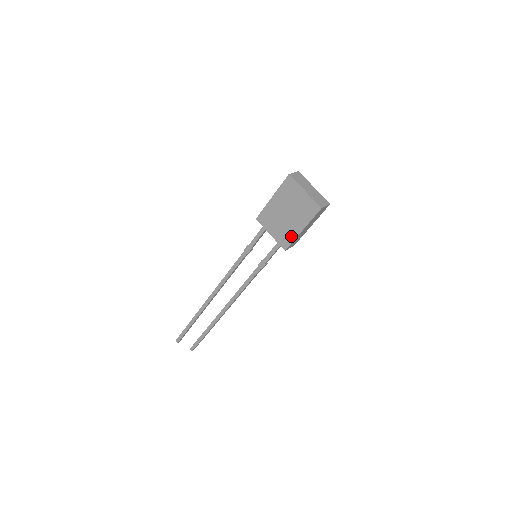
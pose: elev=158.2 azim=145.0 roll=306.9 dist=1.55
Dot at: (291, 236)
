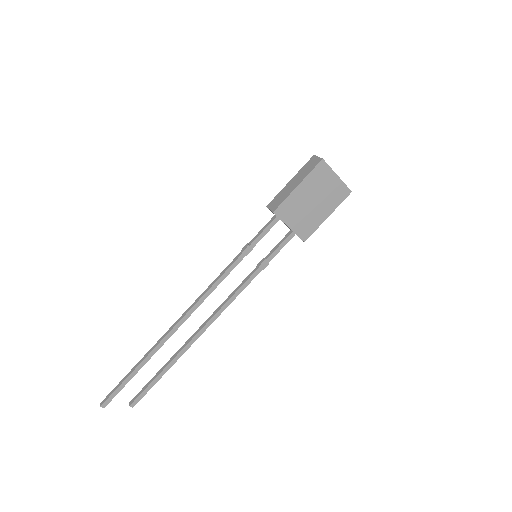
Dot at: (314, 225)
